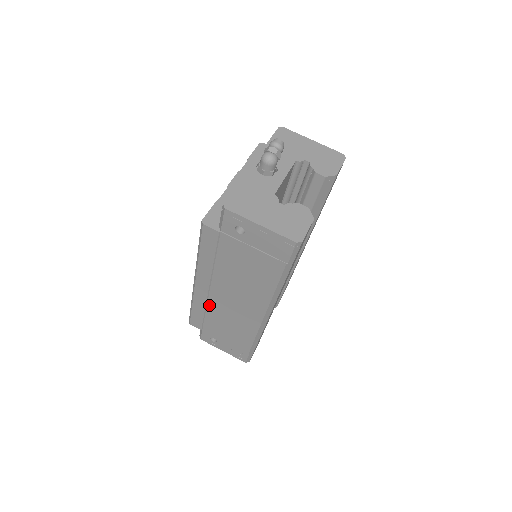
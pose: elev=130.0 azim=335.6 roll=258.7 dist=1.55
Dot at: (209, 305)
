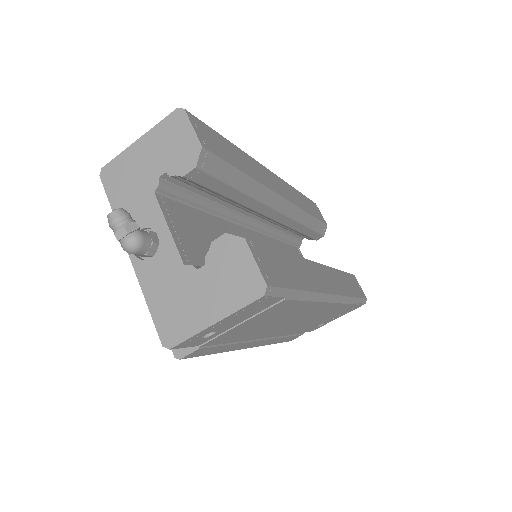
Dot at: (282, 335)
